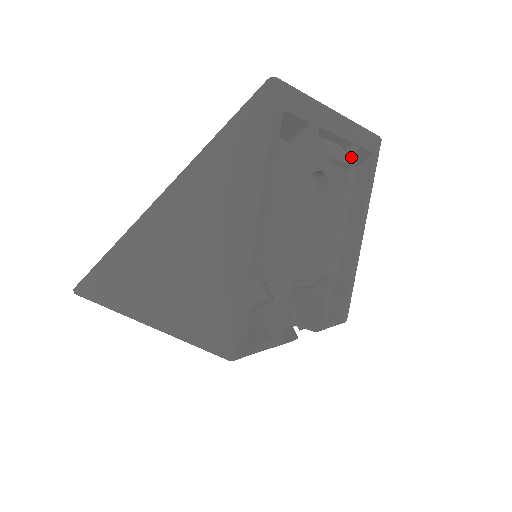
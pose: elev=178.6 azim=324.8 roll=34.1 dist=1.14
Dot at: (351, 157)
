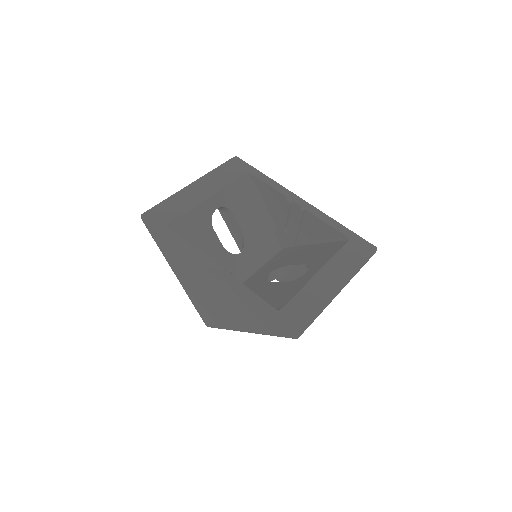
Dot at: occluded
